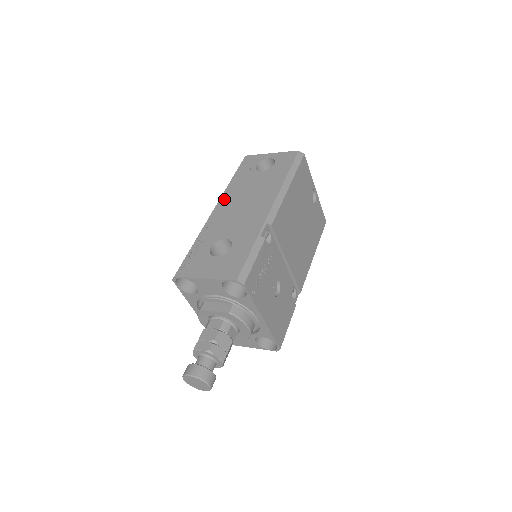
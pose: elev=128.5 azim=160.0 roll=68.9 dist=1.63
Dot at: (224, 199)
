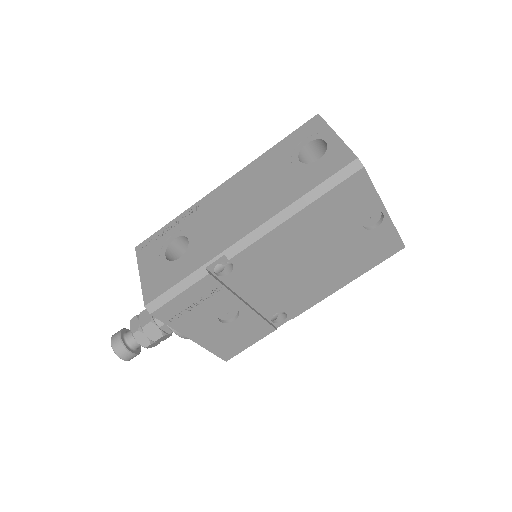
Dot at: (239, 176)
